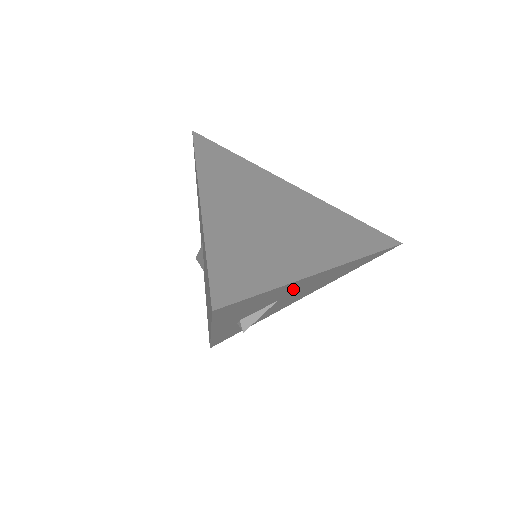
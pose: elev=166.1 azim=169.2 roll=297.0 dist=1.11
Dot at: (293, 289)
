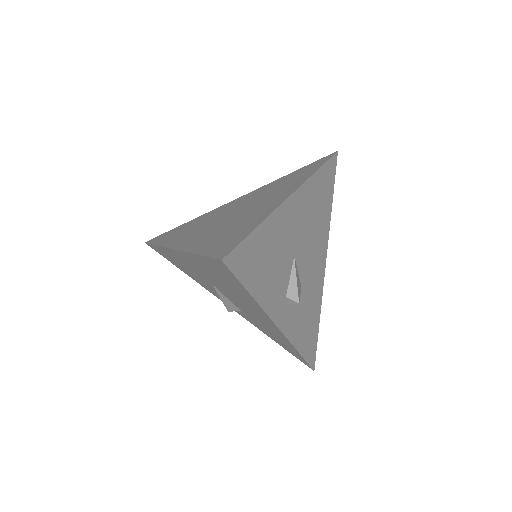
Dot at: (289, 232)
